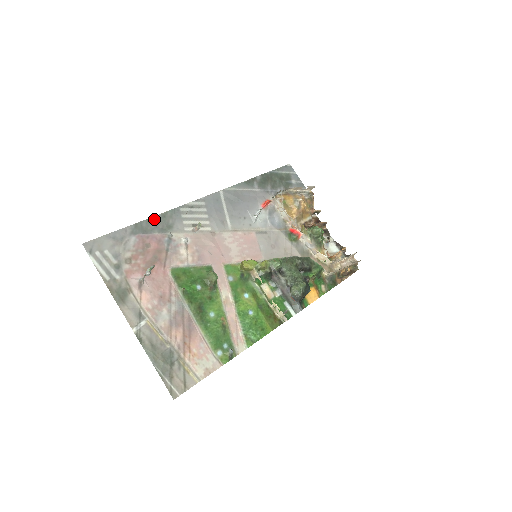
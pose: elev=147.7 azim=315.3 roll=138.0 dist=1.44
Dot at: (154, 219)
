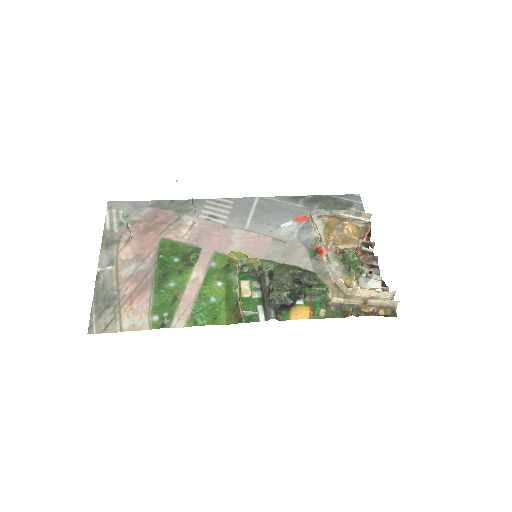
Dot at: (177, 202)
